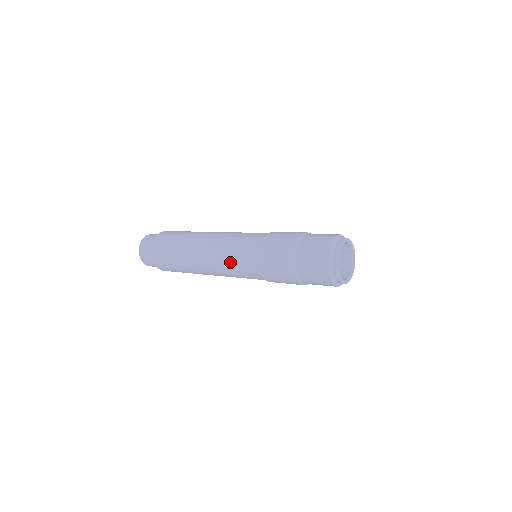
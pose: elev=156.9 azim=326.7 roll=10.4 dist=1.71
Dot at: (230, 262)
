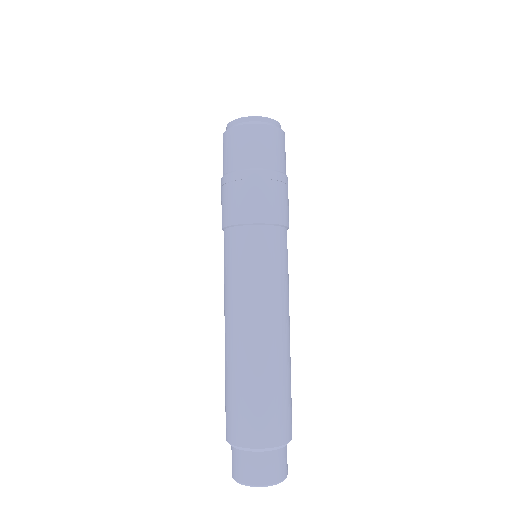
Dot at: occluded
